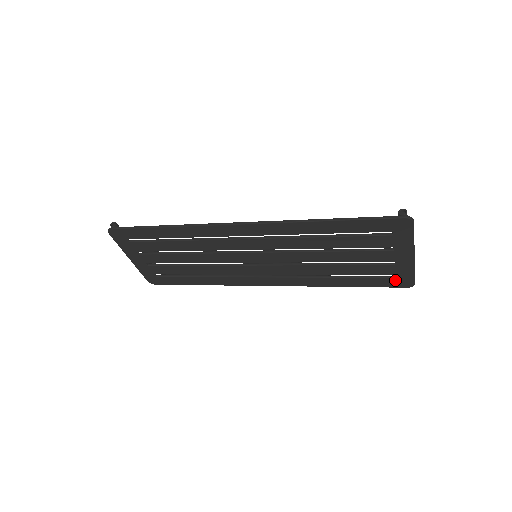
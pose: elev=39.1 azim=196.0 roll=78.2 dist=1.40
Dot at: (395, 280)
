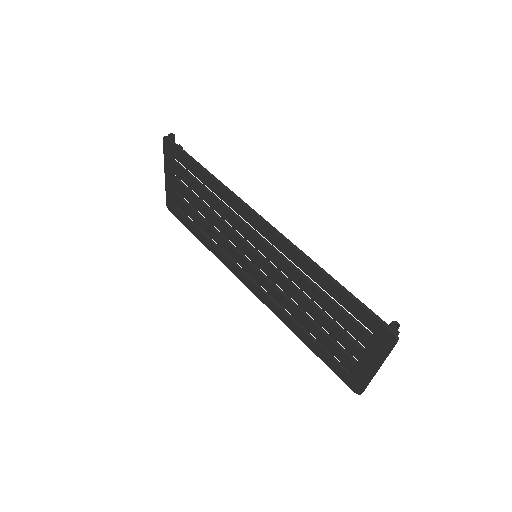
Dot at: (348, 376)
